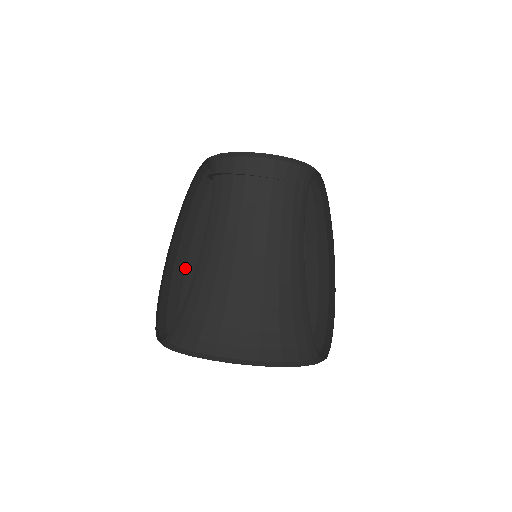
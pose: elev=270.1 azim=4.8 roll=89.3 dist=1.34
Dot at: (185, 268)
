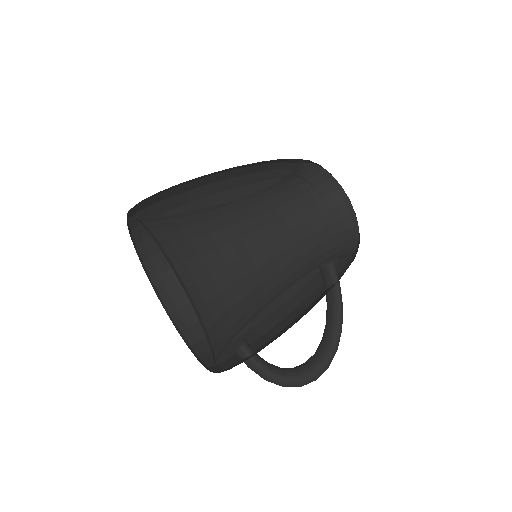
Dot at: occluded
